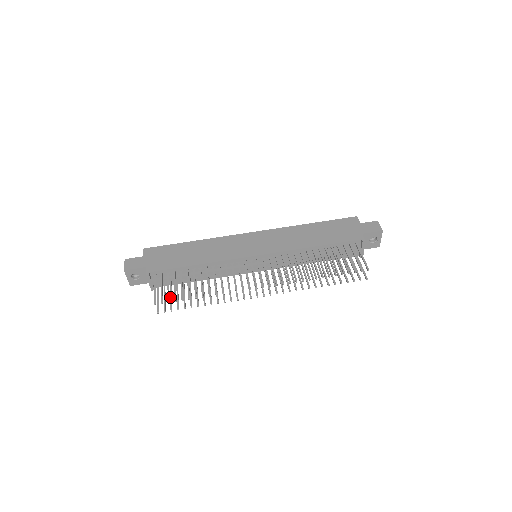
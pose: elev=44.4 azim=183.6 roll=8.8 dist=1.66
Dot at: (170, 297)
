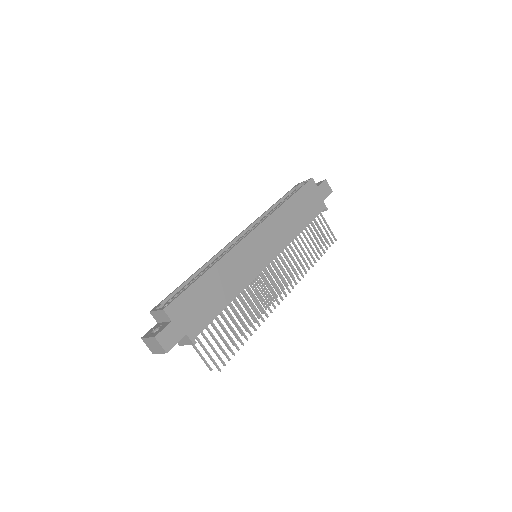
Dot at: occluded
